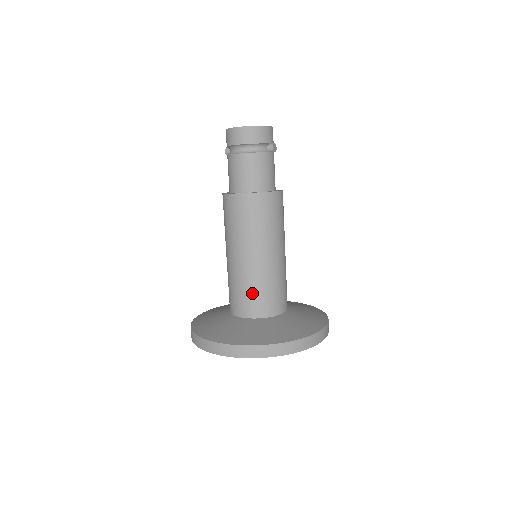
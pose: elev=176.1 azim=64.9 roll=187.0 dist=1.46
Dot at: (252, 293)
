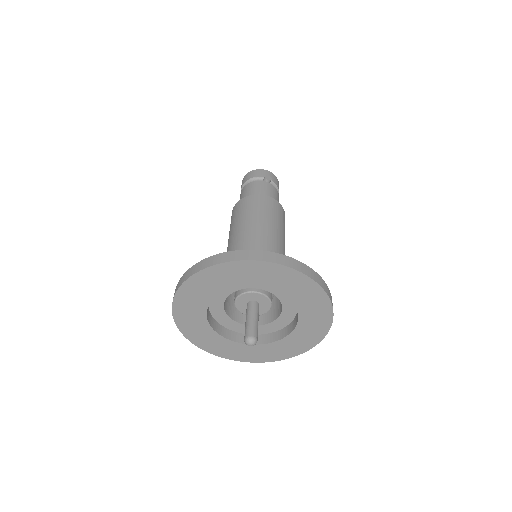
Dot at: occluded
